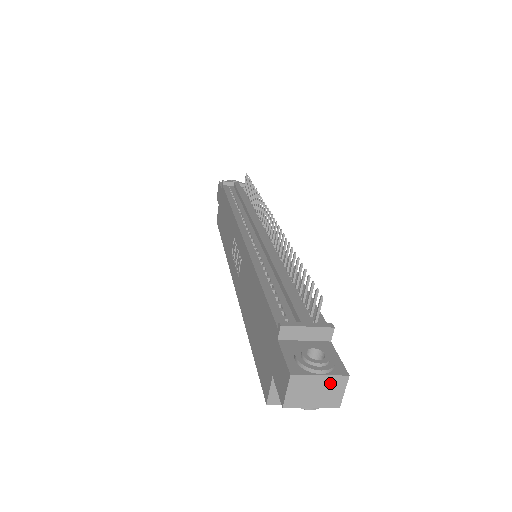
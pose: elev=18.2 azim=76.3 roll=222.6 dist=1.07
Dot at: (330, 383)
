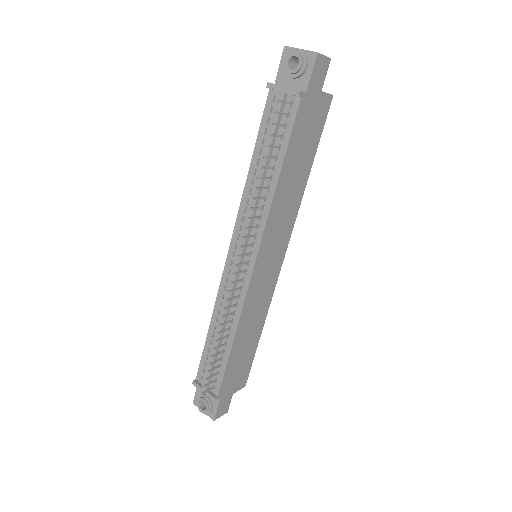
Dot at: occluded
